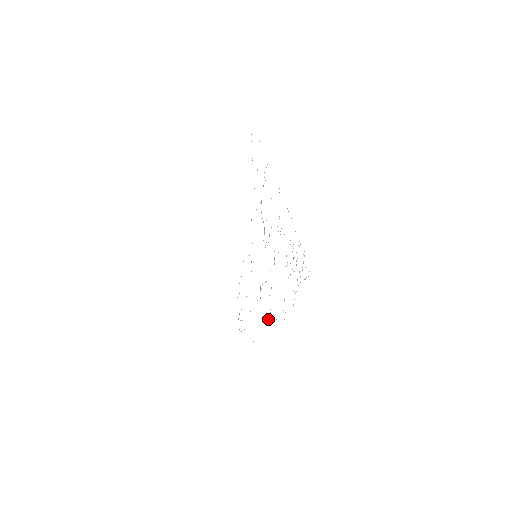
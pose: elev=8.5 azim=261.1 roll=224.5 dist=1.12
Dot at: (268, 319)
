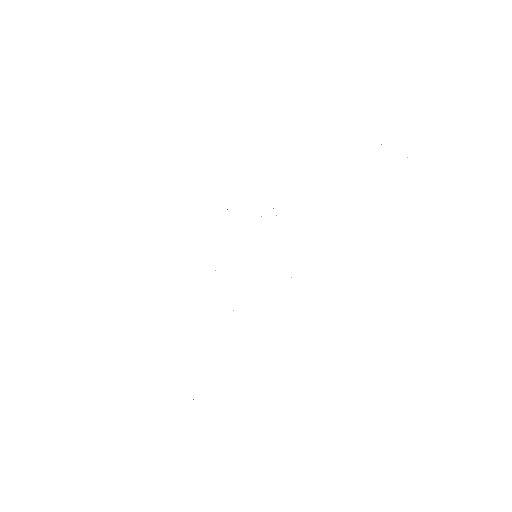
Dot at: occluded
